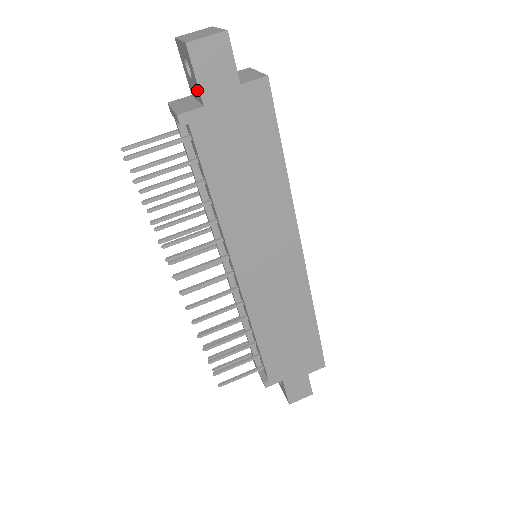
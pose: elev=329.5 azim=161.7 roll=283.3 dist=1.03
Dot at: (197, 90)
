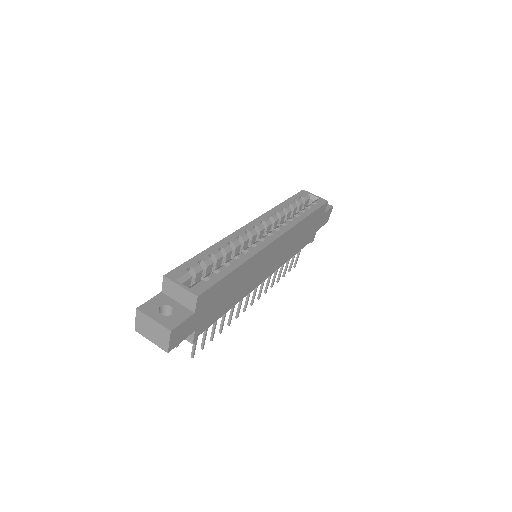
Dot at: occluded
